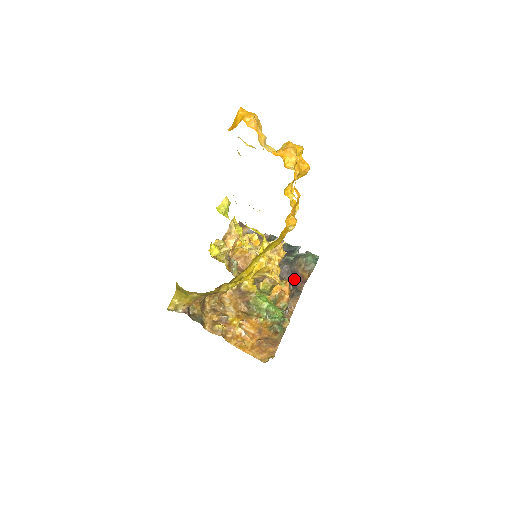
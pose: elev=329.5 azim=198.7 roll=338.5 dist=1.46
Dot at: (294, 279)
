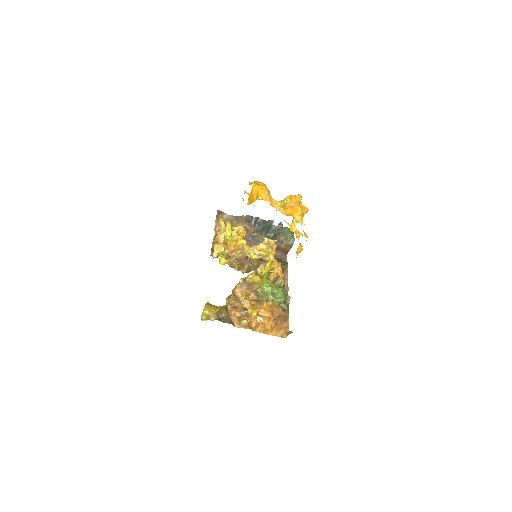
Dot at: (278, 253)
